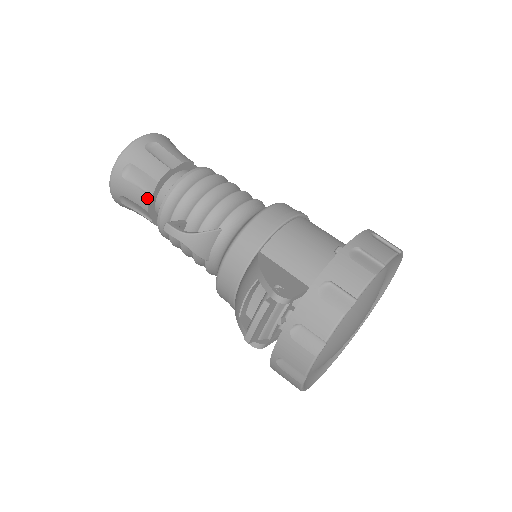
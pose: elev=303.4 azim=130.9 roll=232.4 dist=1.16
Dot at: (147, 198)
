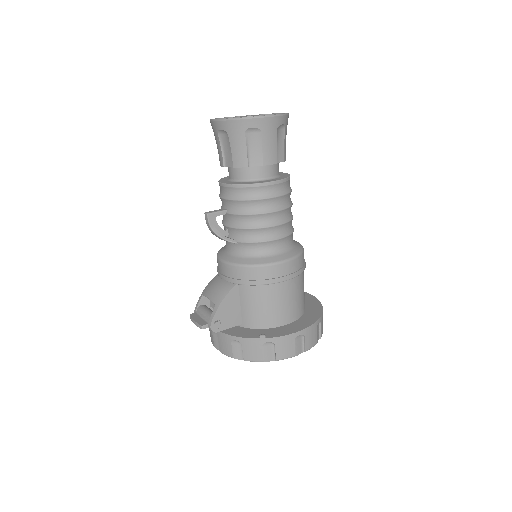
Dot at: (222, 164)
